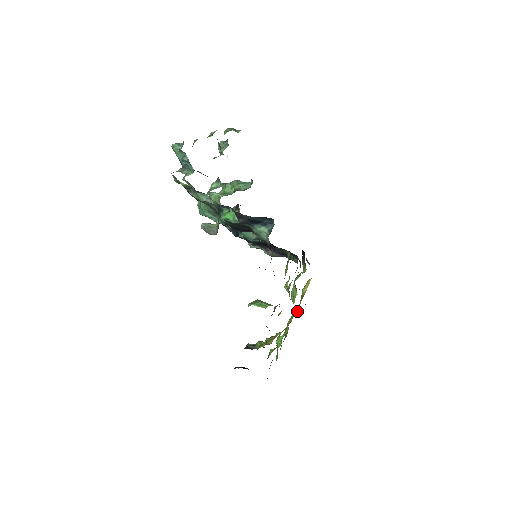
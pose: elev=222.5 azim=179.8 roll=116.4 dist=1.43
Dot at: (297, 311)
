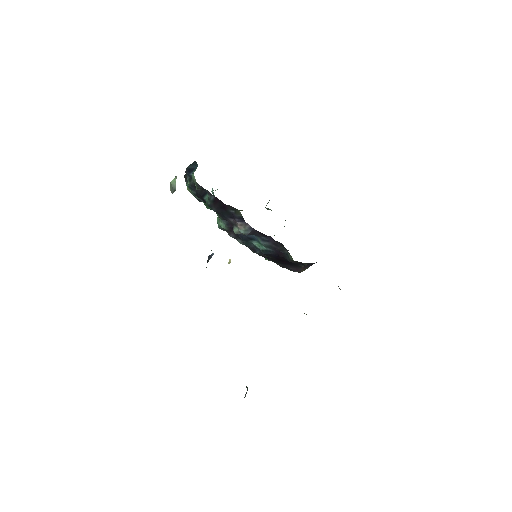
Dot at: occluded
